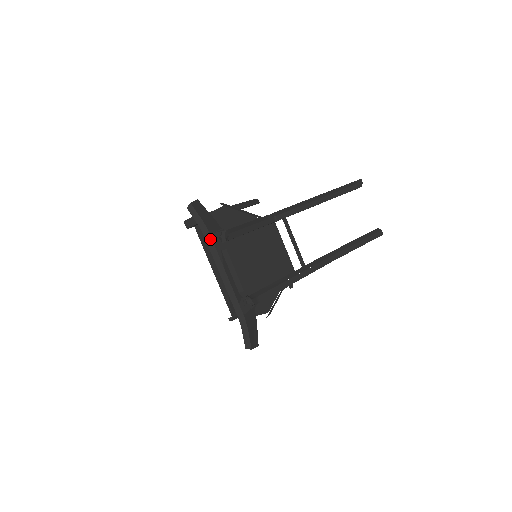
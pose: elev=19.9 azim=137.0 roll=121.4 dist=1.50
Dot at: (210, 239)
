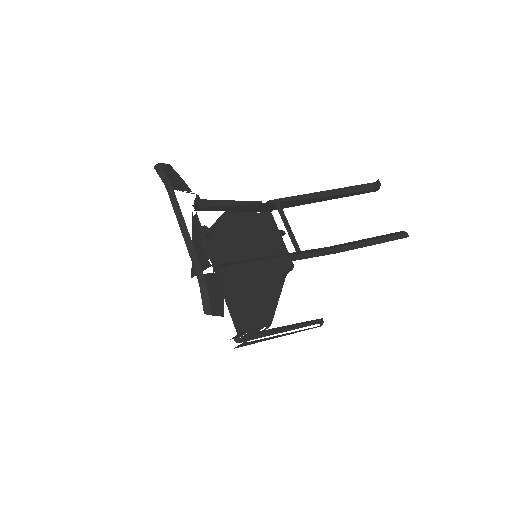
Dot at: (173, 195)
